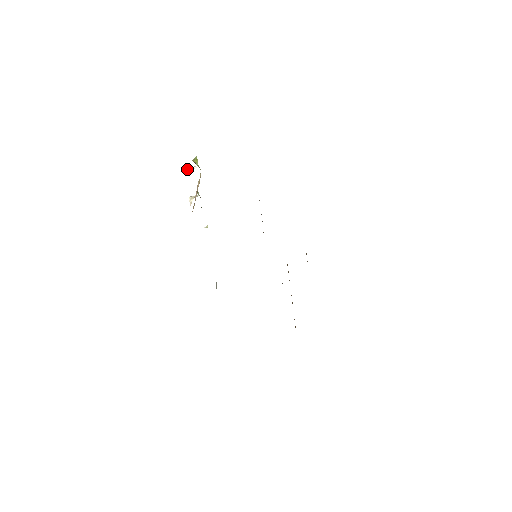
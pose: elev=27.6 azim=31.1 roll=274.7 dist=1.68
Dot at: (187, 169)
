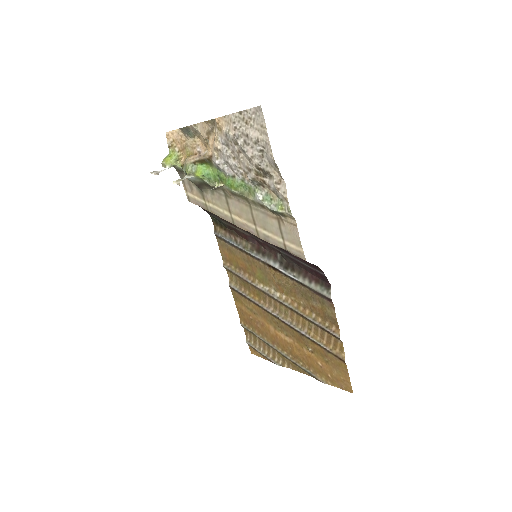
Dot at: (155, 172)
